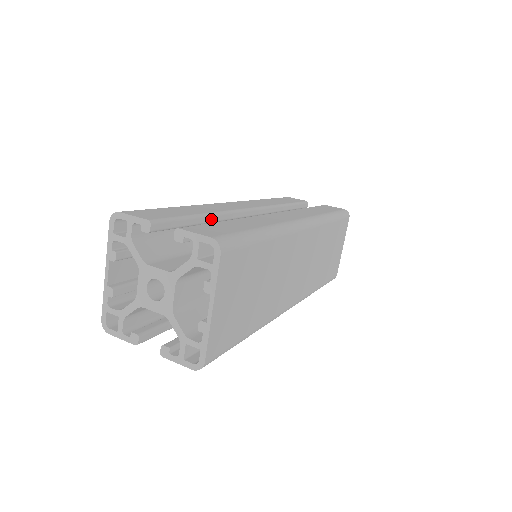
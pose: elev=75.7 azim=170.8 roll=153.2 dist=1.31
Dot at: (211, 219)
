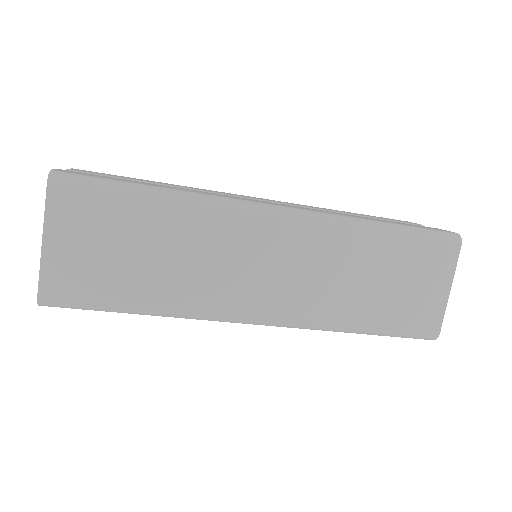
Dot at: occluded
